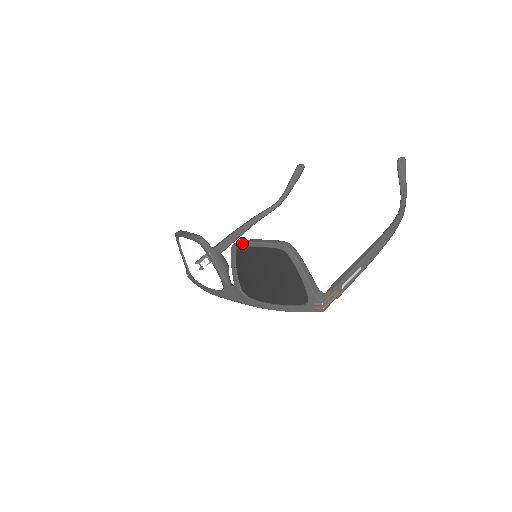
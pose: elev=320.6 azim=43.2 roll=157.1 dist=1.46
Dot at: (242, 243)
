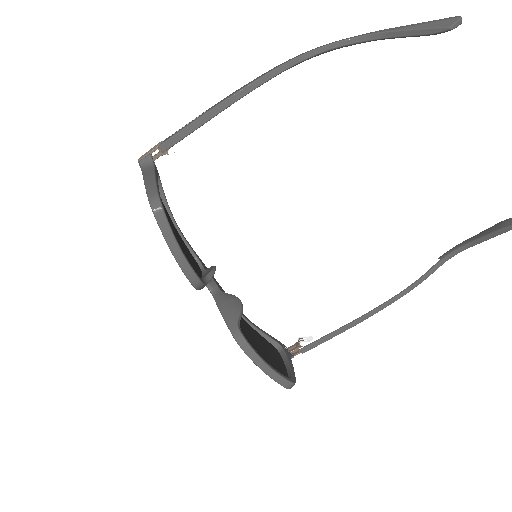
Dot at: occluded
